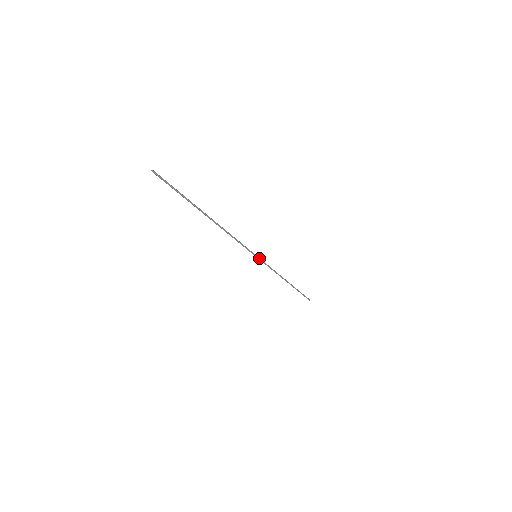
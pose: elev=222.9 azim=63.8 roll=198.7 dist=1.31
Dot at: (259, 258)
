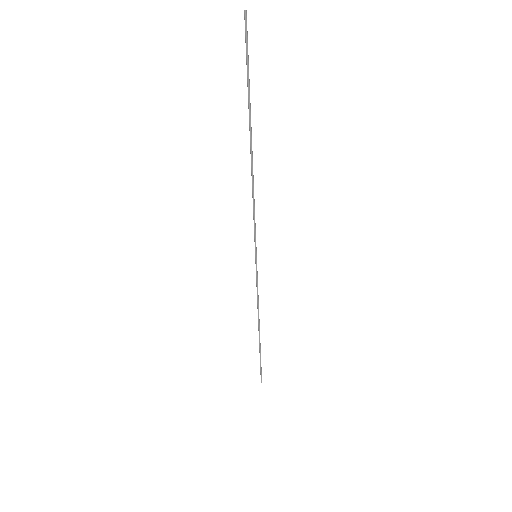
Dot at: occluded
